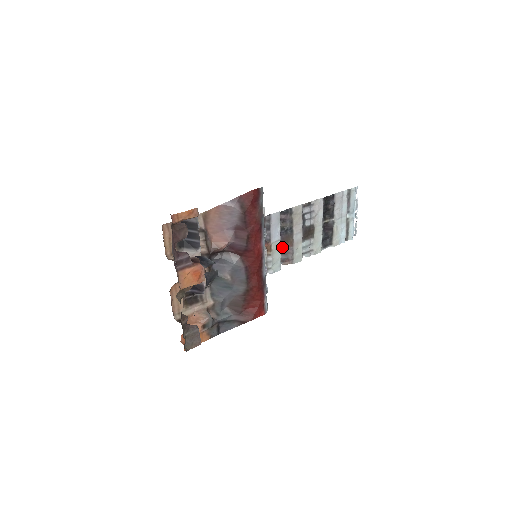
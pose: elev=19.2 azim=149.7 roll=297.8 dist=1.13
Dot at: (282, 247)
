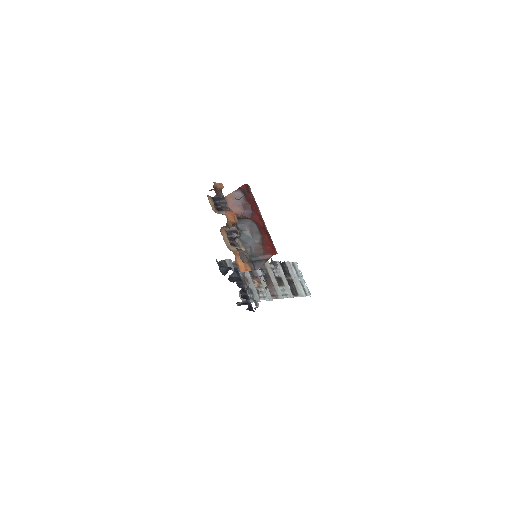
Dot at: occluded
